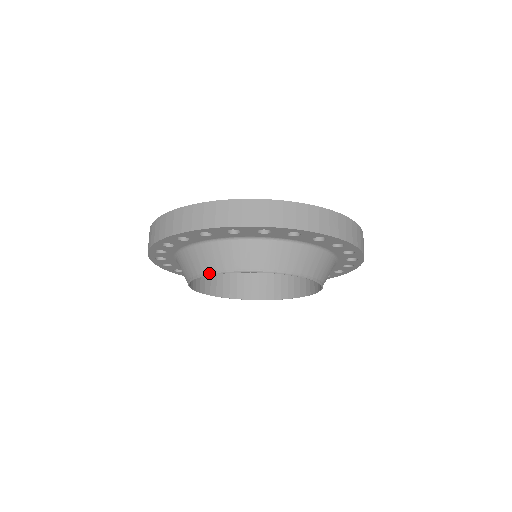
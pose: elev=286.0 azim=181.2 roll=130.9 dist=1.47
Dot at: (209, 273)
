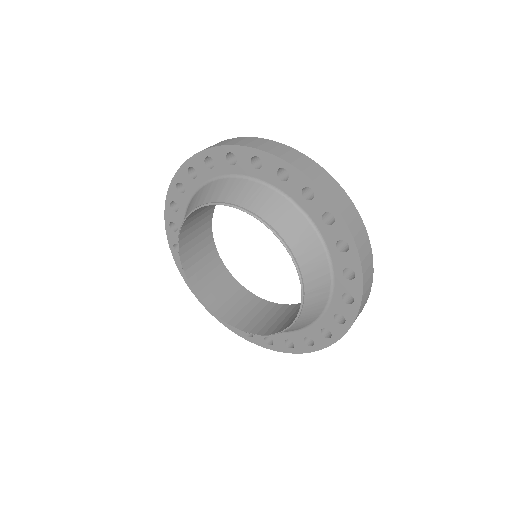
Dot at: (208, 203)
